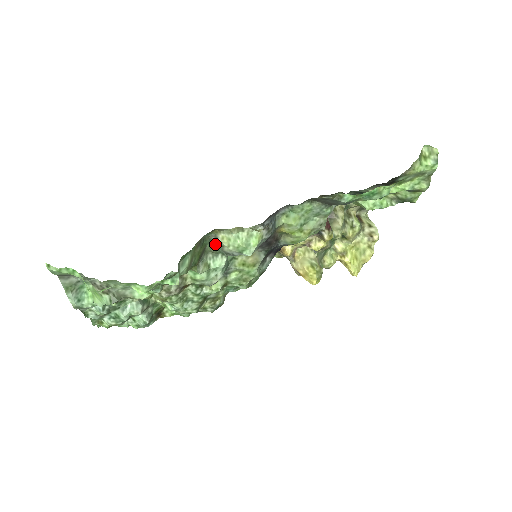
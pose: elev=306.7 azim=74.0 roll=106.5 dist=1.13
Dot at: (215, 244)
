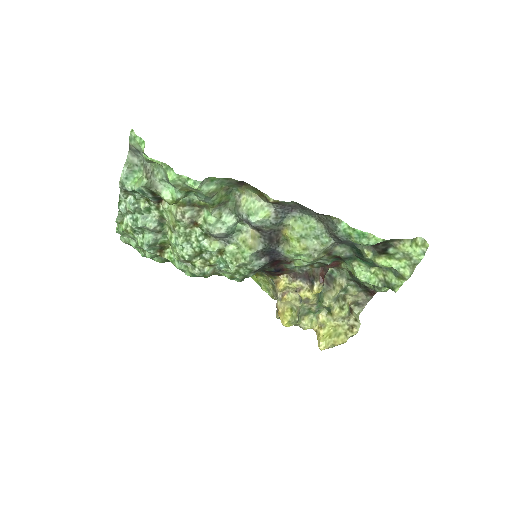
Dot at: (236, 204)
